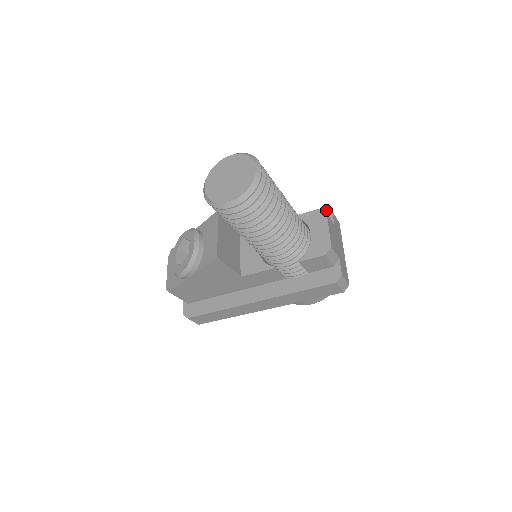
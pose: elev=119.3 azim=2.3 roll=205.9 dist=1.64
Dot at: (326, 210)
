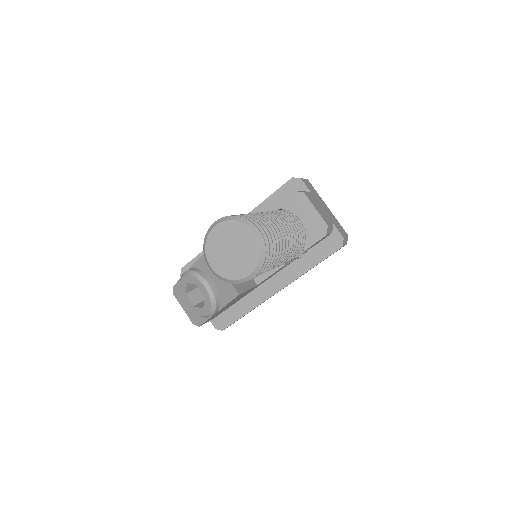
Dot at: (294, 180)
